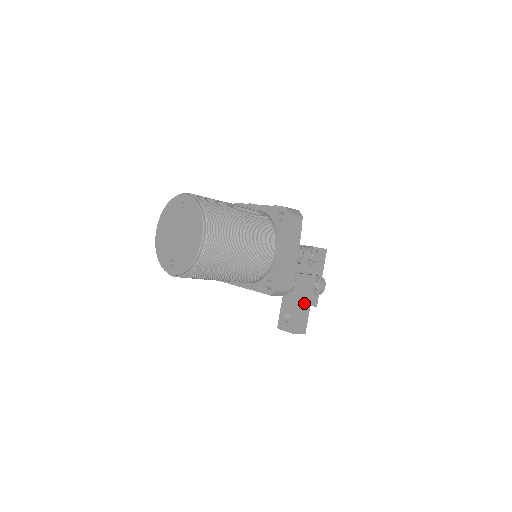
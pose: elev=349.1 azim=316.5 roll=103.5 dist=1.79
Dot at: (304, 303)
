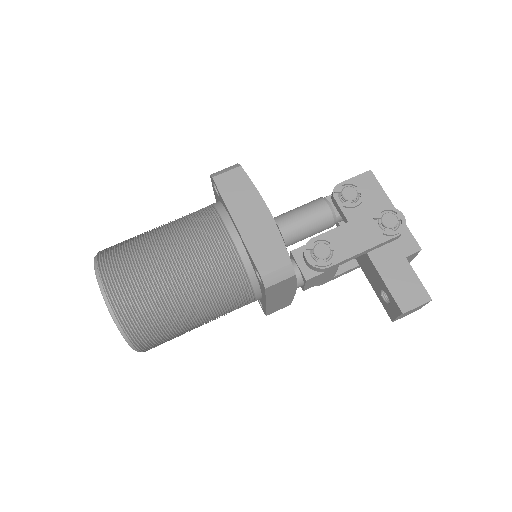
Dot at: (387, 260)
